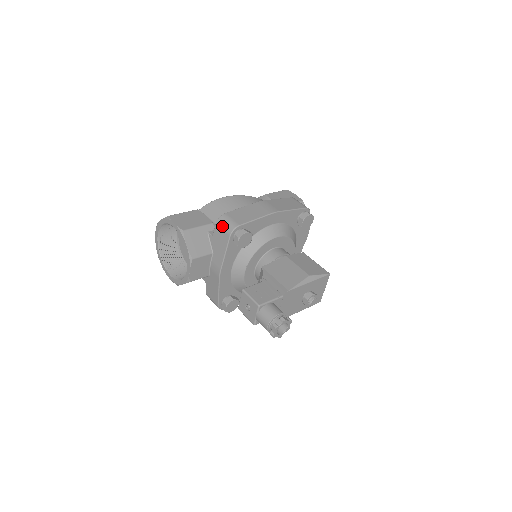
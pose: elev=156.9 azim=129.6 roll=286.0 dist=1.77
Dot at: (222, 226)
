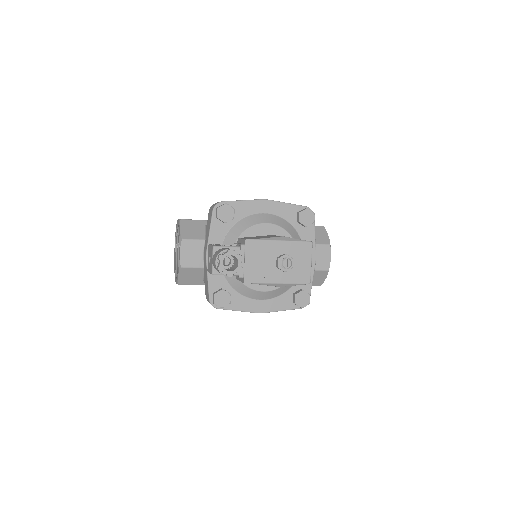
Dot at: (211, 208)
